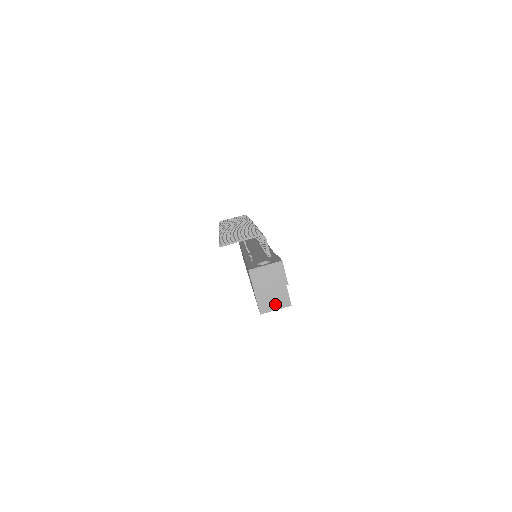
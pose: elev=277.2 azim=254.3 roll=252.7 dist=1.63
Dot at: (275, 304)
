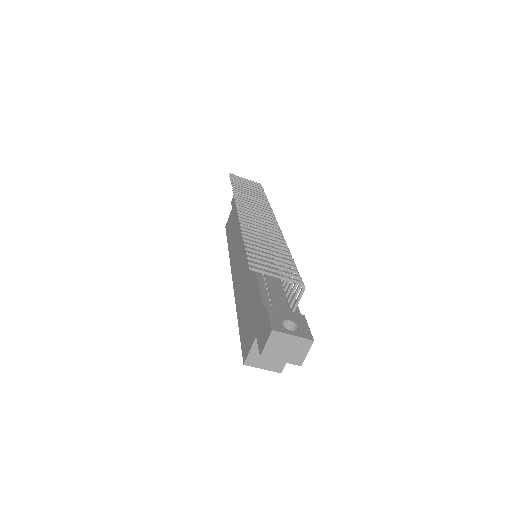
Dot at: (266, 363)
